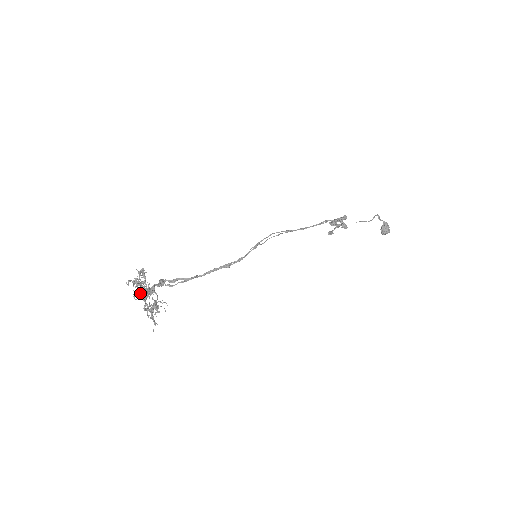
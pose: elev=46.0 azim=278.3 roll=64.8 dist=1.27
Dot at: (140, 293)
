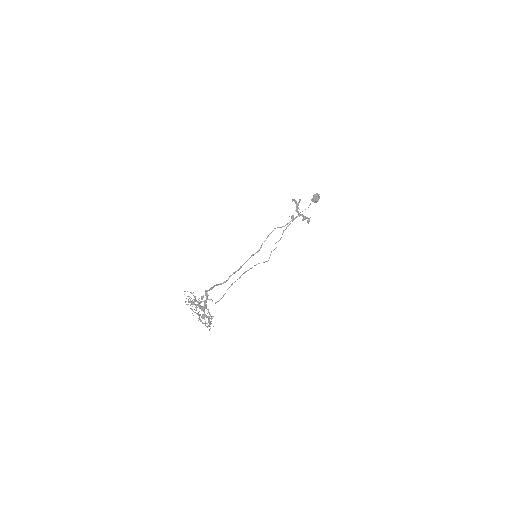
Dot at: occluded
